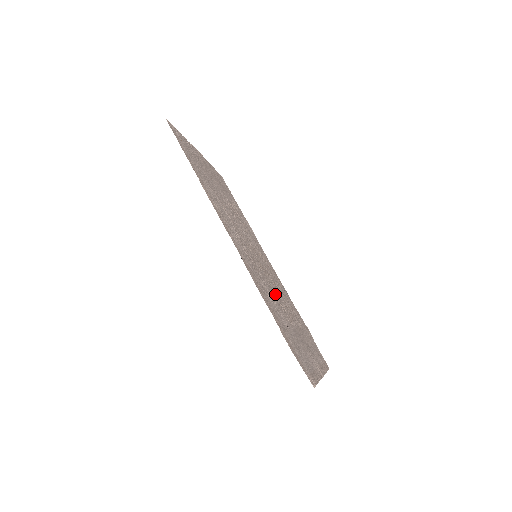
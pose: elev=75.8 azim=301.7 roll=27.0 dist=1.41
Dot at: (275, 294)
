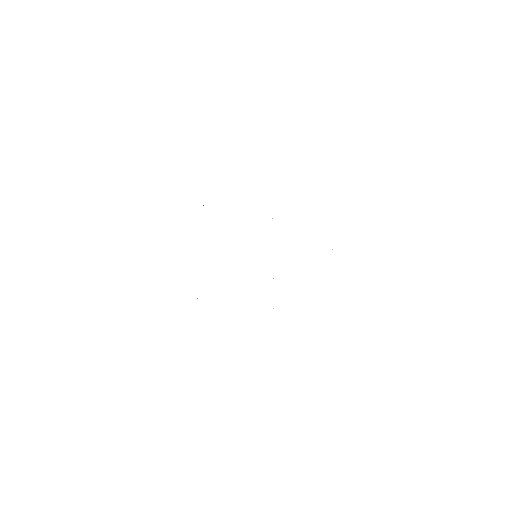
Dot at: occluded
